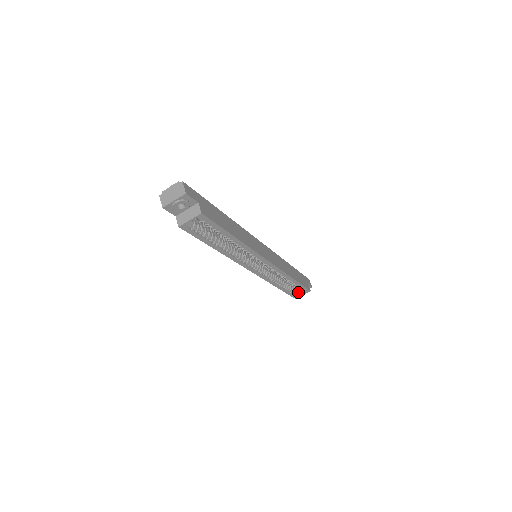
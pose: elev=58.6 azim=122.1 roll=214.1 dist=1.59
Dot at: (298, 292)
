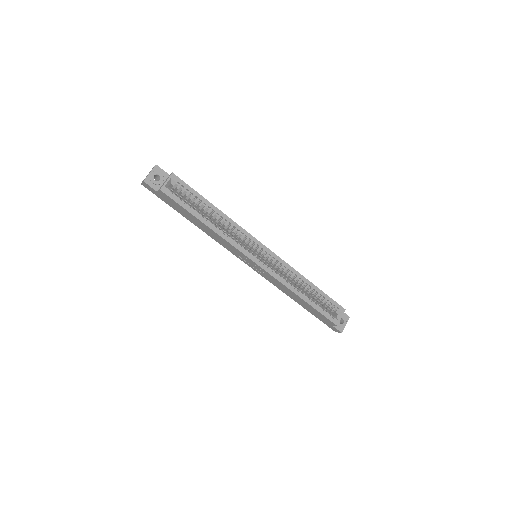
Dot at: (334, 316)
